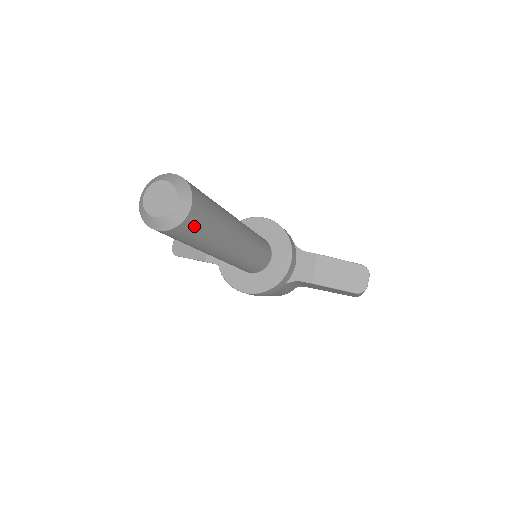
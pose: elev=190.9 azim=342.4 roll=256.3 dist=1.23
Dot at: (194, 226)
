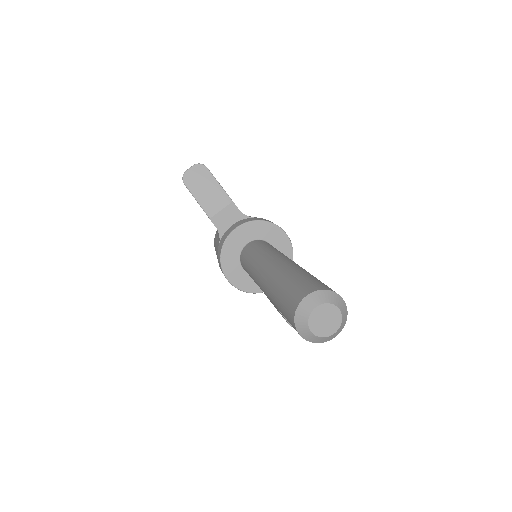
Dot at: occluded
